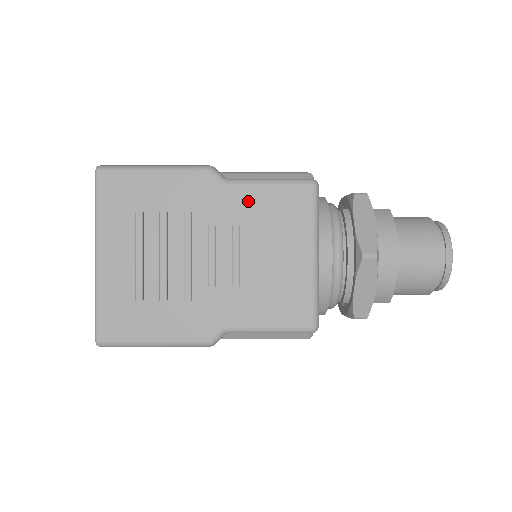
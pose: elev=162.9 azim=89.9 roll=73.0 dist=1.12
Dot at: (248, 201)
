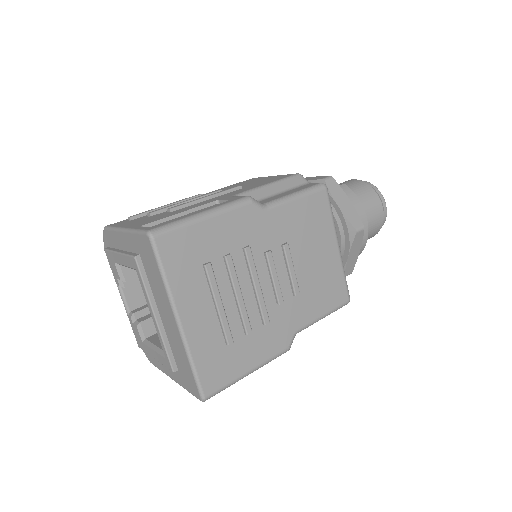
Dot at: (287, 219)
